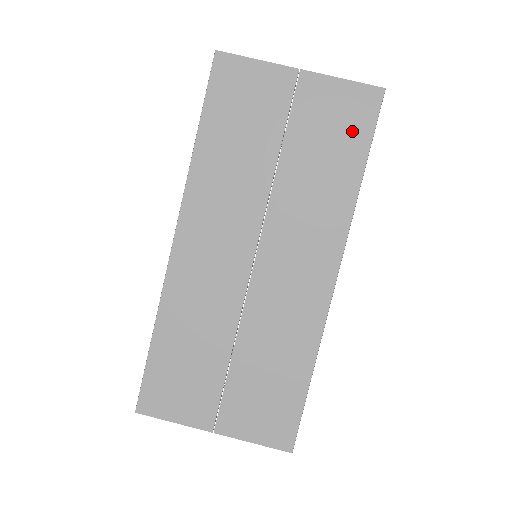
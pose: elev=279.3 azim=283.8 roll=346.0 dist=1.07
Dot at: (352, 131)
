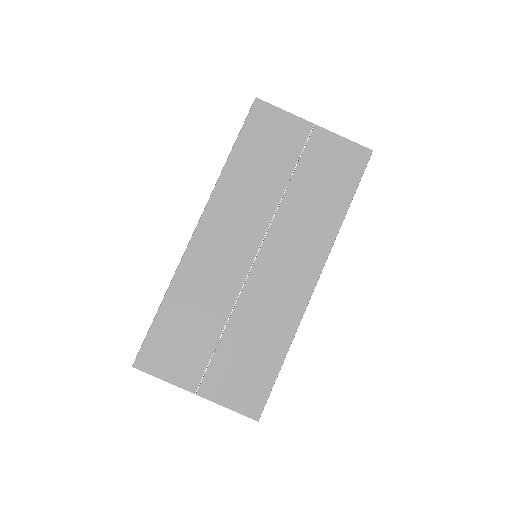
Dot at: (345, 175)
